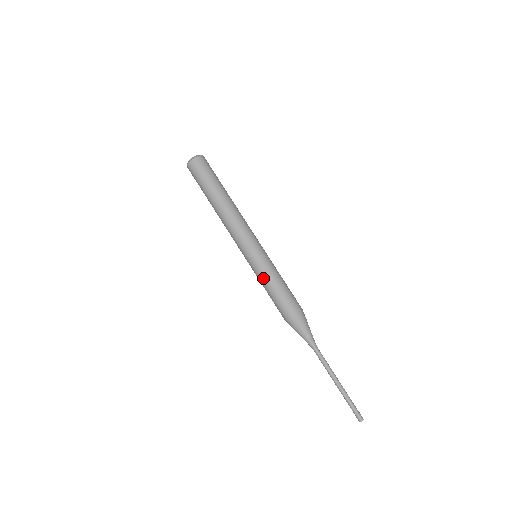
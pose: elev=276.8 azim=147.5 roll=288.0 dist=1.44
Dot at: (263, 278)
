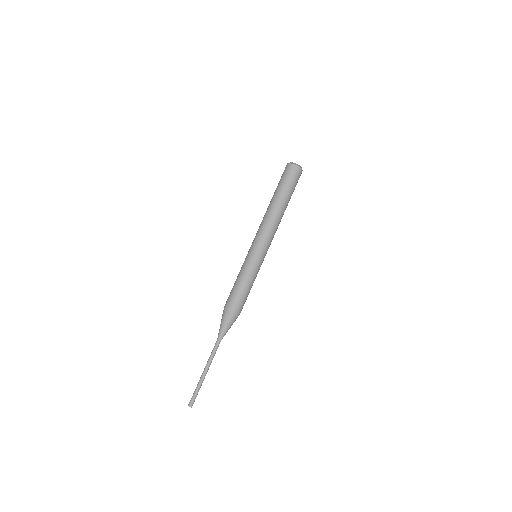
Dot at: (242, 271)
